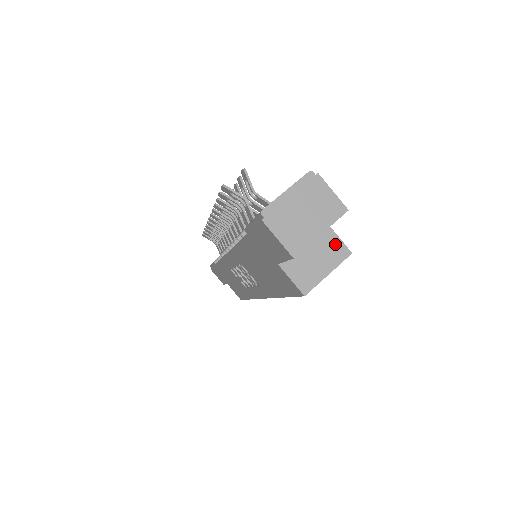
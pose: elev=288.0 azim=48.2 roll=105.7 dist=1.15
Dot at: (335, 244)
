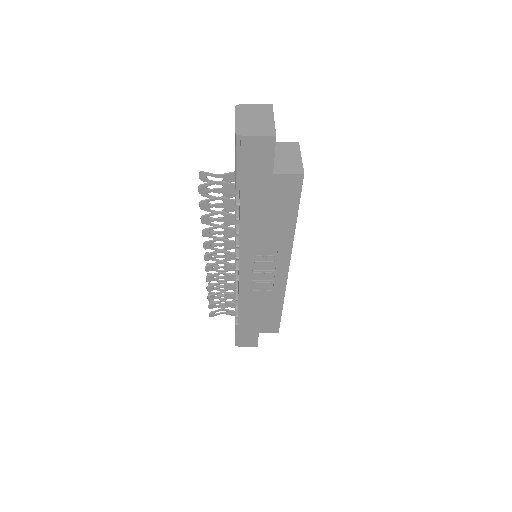
Dot at: (286, 145)
